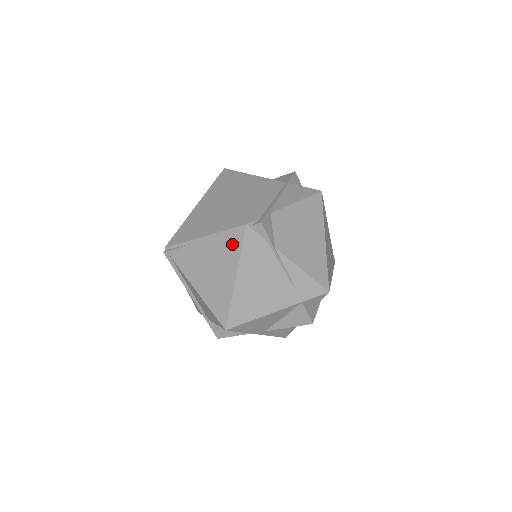
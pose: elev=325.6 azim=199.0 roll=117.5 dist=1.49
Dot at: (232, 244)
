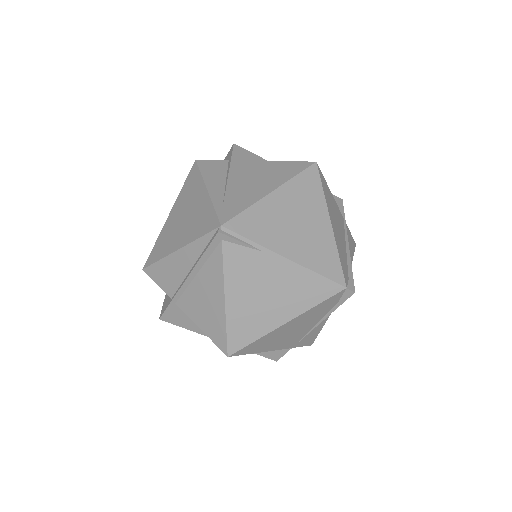
Dot at: (314, 292)
